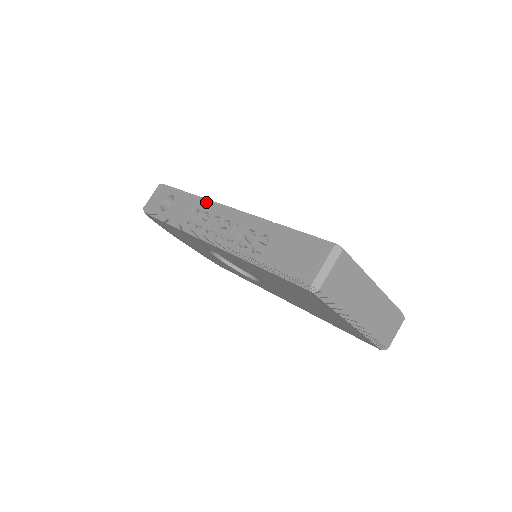
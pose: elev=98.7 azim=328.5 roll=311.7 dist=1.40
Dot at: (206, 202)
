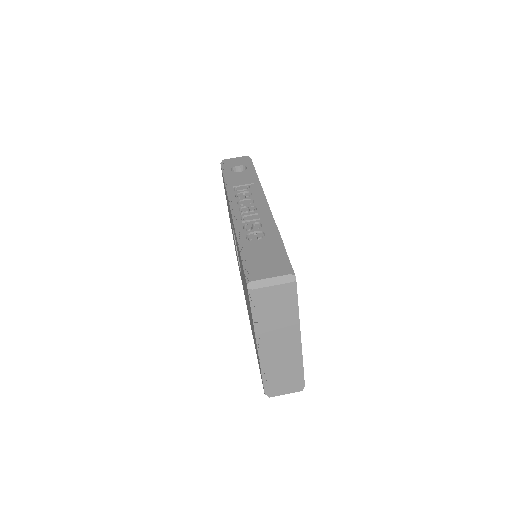
Dot at: (259, 187)
